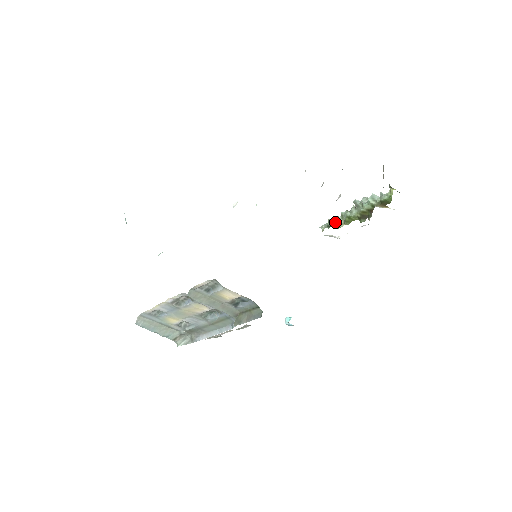
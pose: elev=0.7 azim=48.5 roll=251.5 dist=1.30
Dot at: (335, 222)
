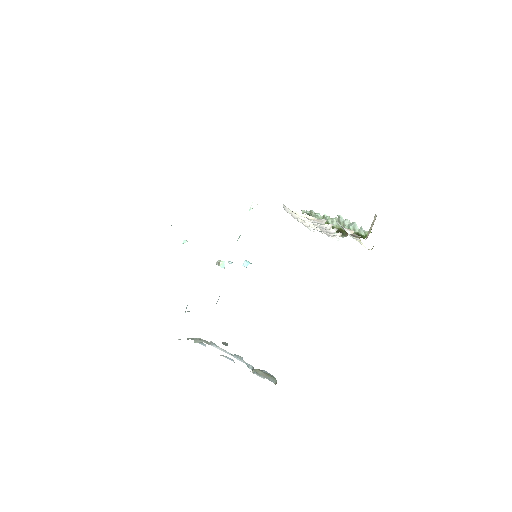
Dot at: occluded
